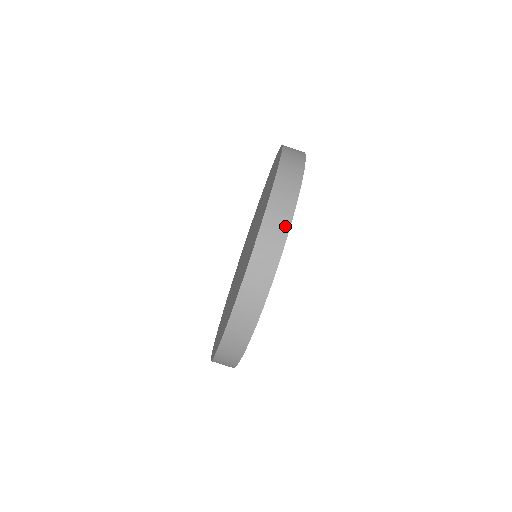
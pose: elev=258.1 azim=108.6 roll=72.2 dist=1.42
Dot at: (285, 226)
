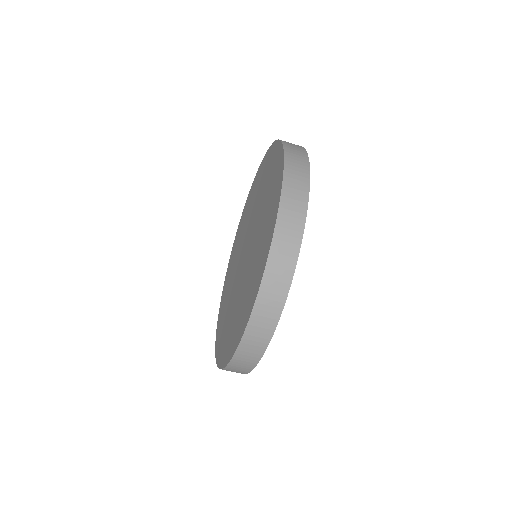
Dot at: (244, 372)
